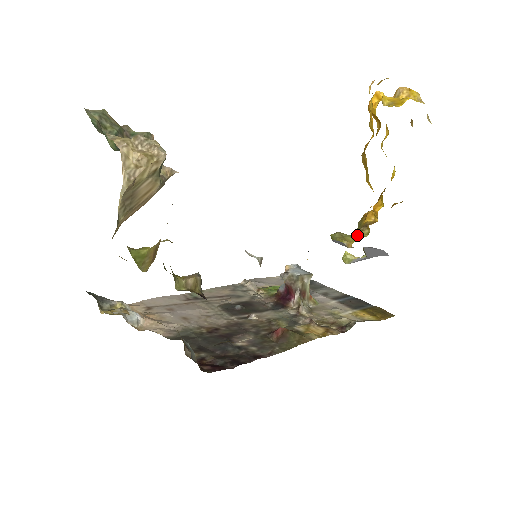
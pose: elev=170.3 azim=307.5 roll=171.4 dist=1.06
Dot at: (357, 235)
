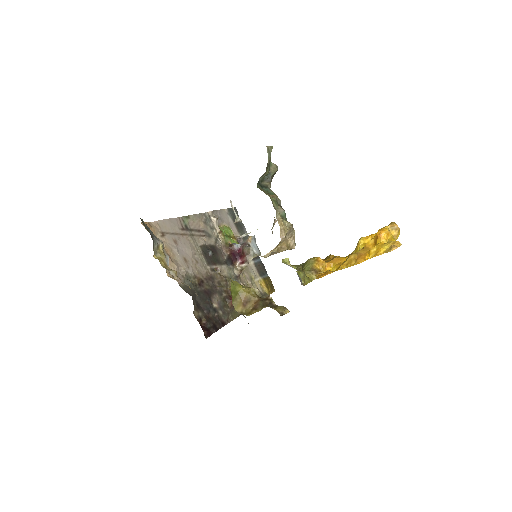
Dot at: (310, 279)
